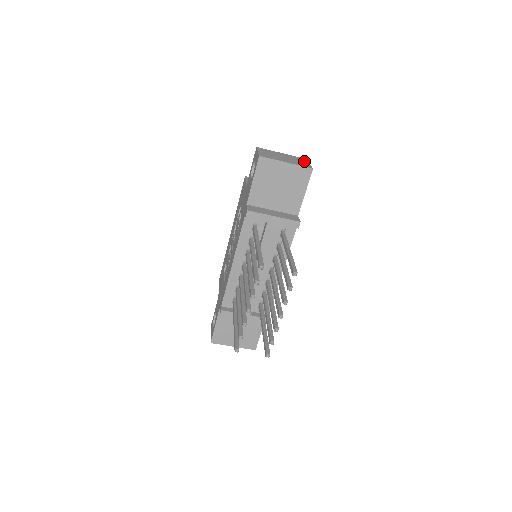
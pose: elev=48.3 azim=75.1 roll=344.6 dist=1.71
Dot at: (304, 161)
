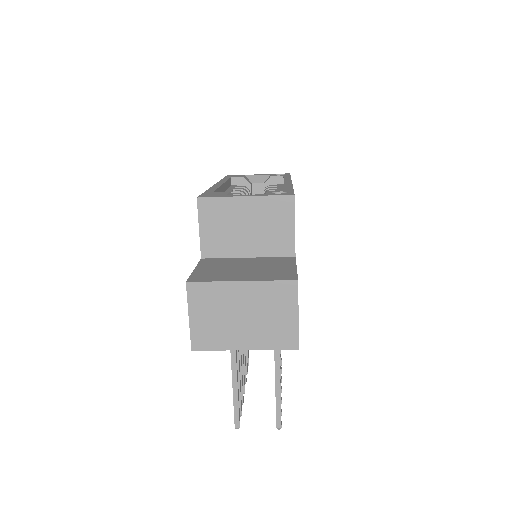
Dot at: (287, 308)
